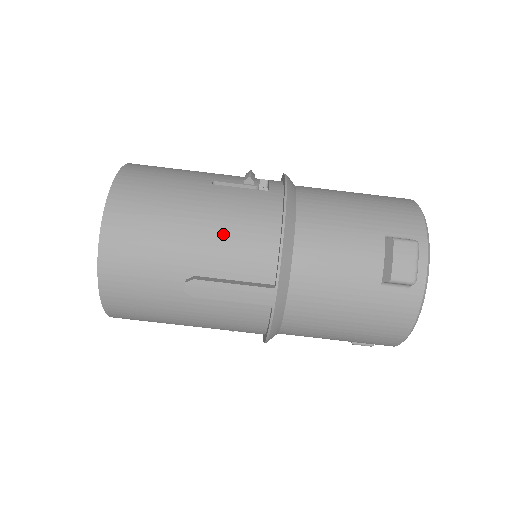
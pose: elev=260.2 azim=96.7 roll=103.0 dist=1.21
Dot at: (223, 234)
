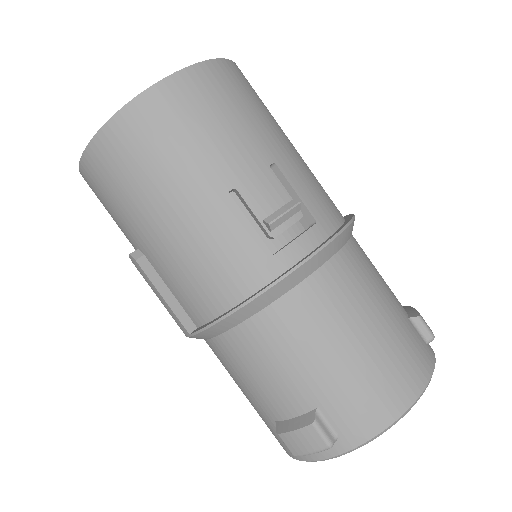
Dot at: (182, 257)
